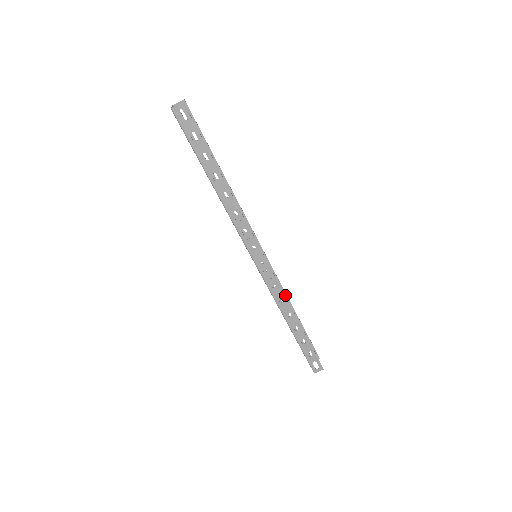
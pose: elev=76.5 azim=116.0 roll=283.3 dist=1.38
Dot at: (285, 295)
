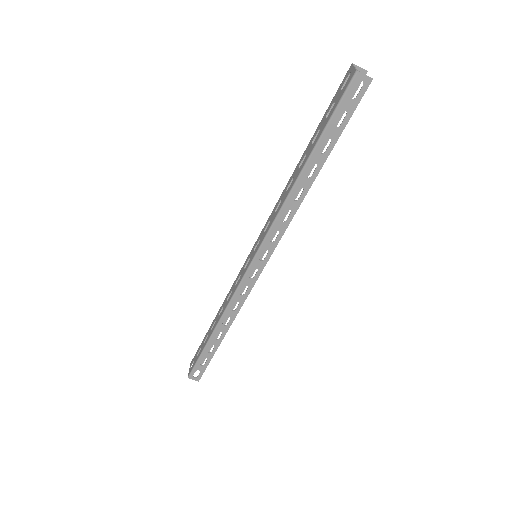
Dot at: (236, 301)
